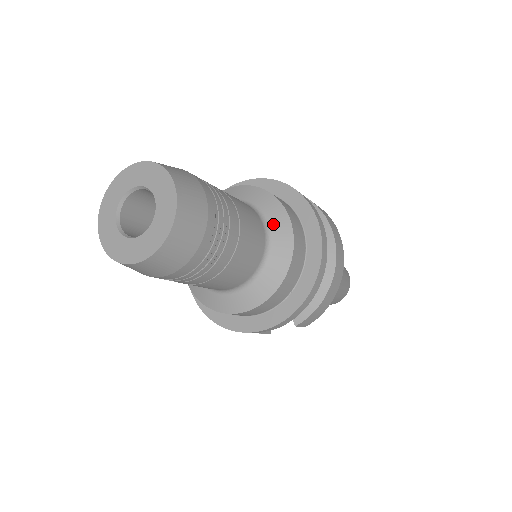
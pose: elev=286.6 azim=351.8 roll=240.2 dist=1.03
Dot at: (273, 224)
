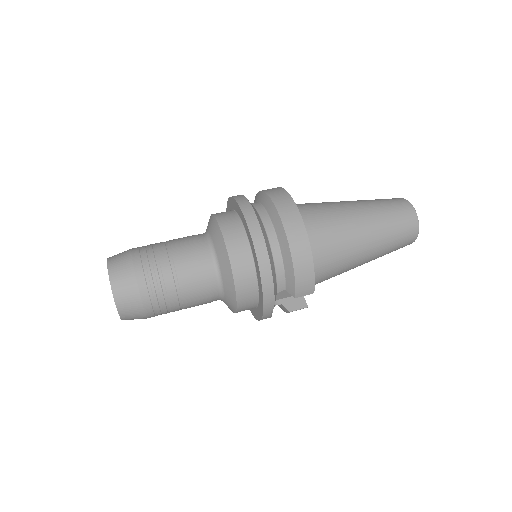
Dot at: (214, 240)
